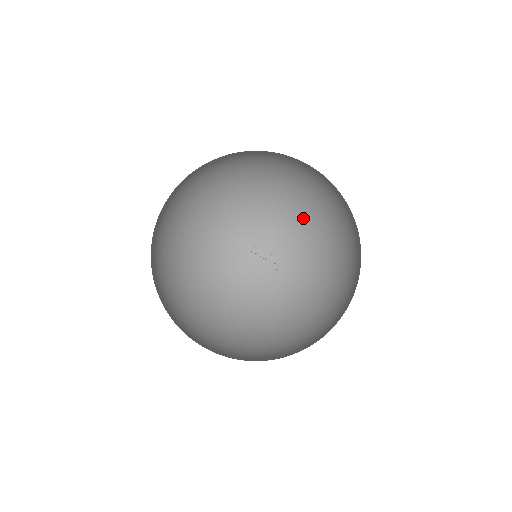
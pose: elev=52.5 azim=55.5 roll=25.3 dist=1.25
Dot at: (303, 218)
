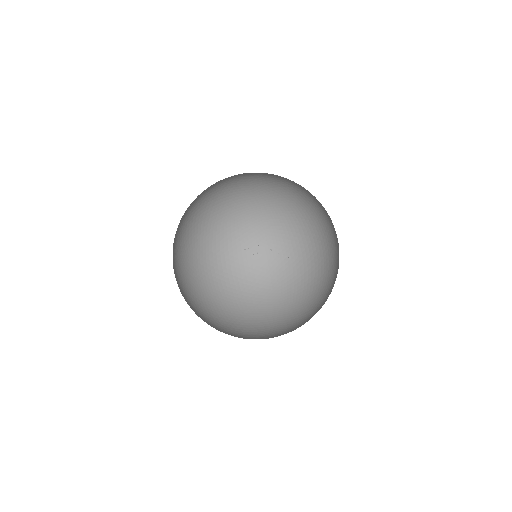
Dot at: (297, 216)
